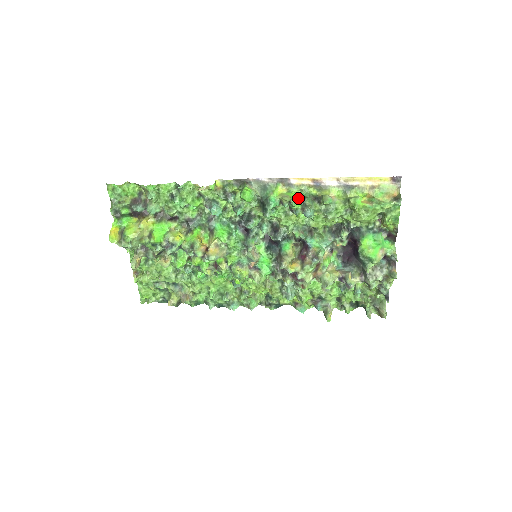
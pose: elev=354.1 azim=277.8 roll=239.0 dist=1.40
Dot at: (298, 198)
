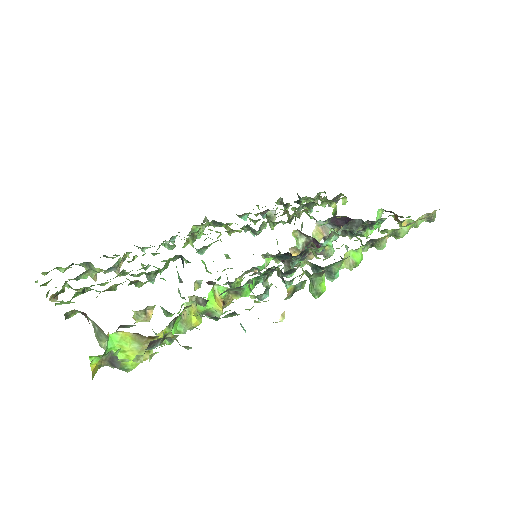
Dot at: occluded
